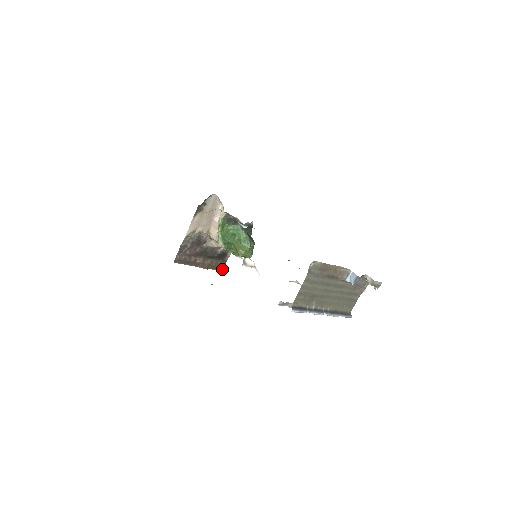
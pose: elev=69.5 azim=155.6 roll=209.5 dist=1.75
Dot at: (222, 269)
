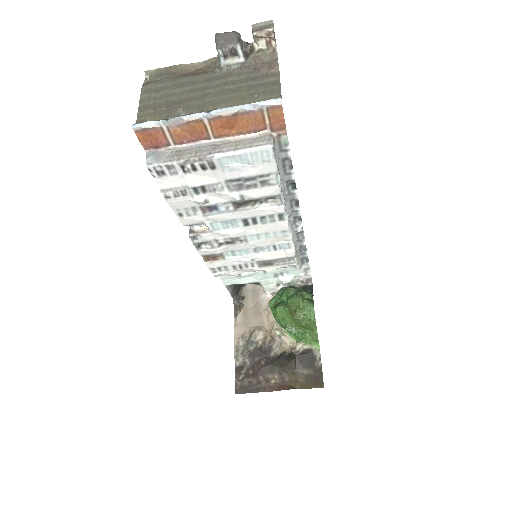
Dot at: (321, 384)
